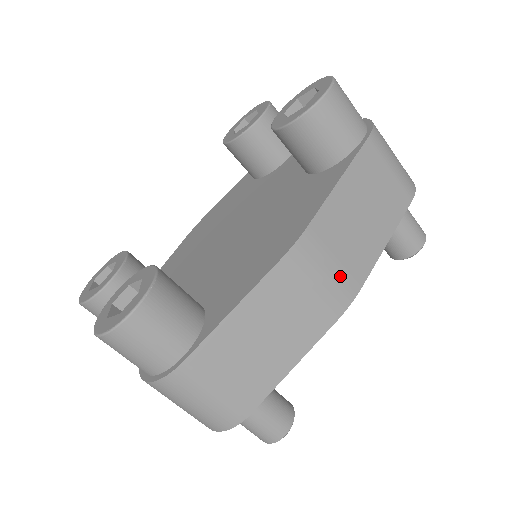
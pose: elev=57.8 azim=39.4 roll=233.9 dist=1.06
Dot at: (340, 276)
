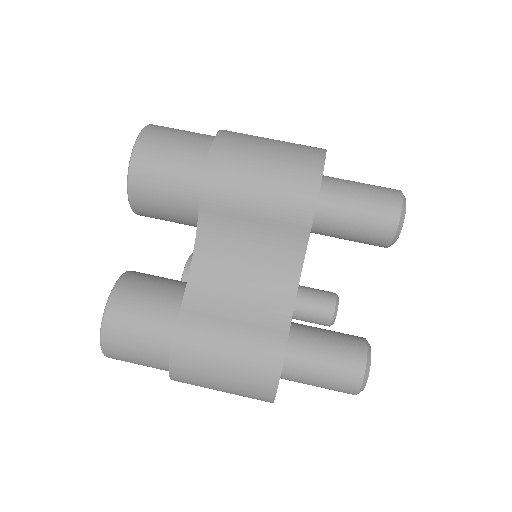
Dot at: occluded
